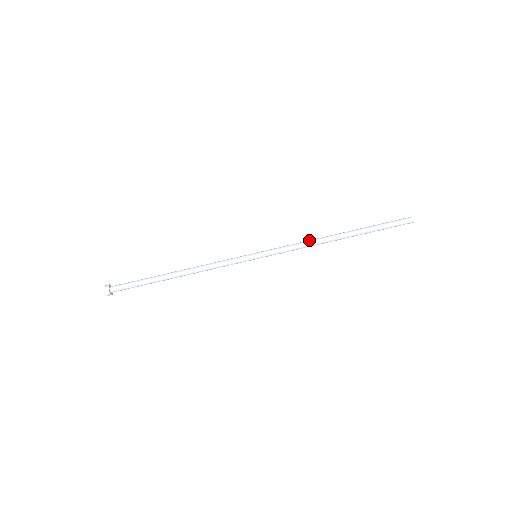
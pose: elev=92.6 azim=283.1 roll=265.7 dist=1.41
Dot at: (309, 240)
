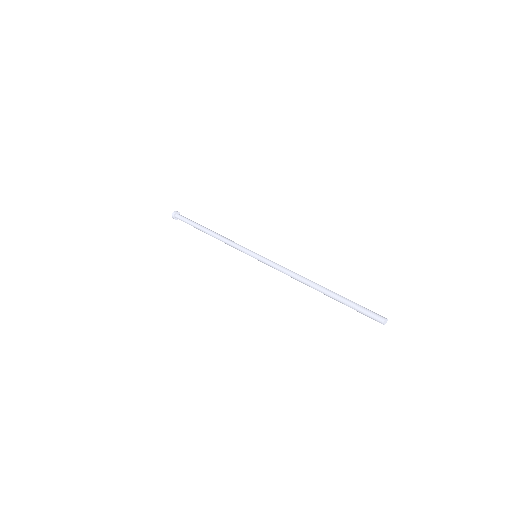
Dot at: occluded
